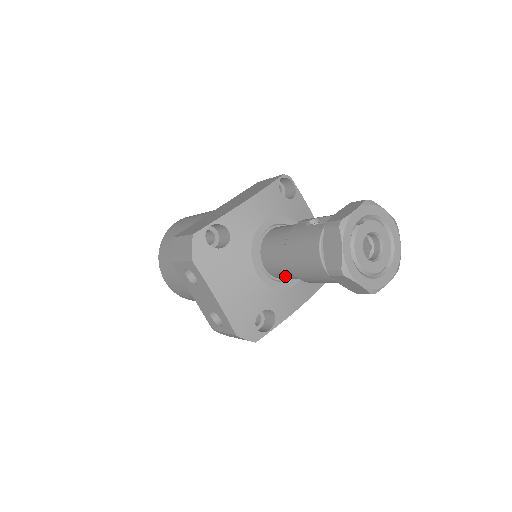
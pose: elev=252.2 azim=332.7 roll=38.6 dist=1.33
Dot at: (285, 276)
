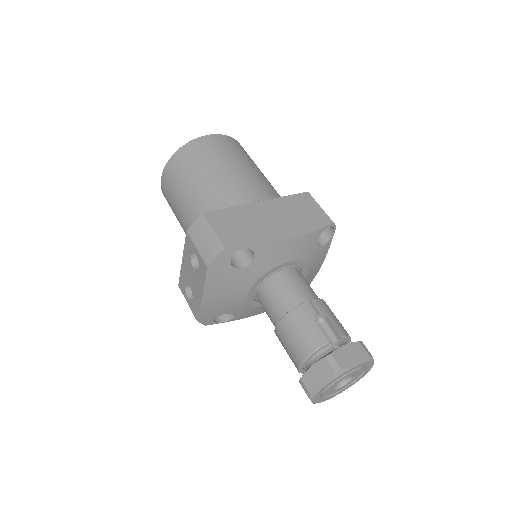
Dot at: (266, 313)
